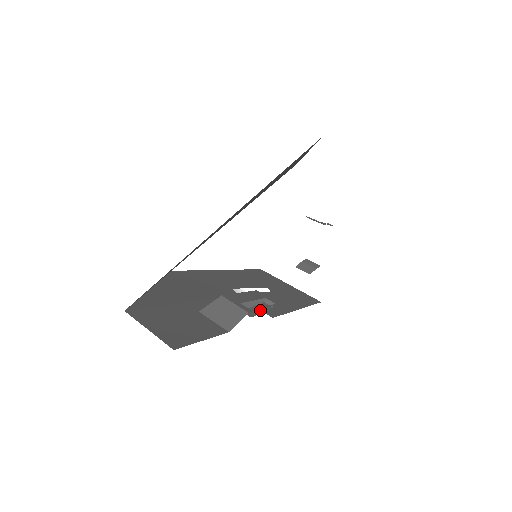
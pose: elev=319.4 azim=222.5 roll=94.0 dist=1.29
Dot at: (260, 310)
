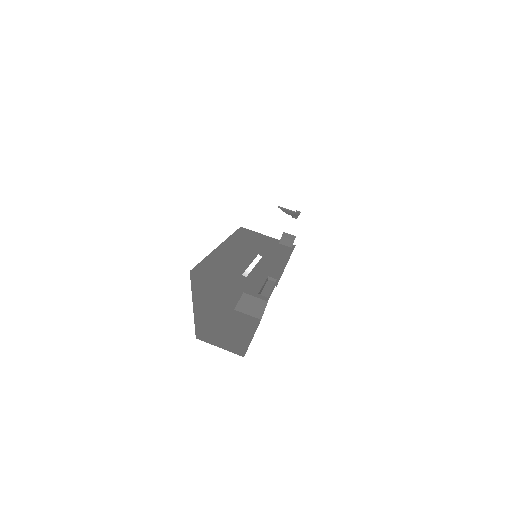
Dot at: (270, 289)
